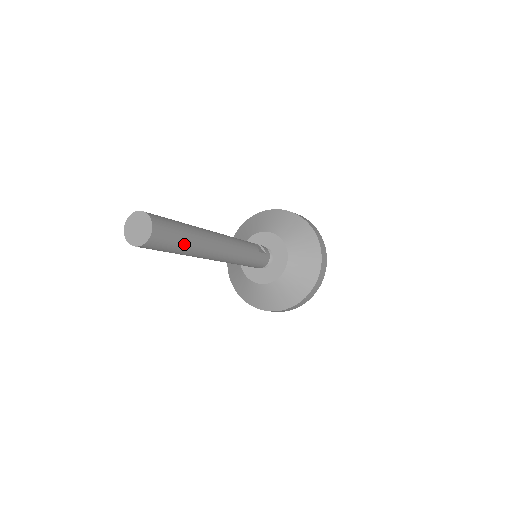
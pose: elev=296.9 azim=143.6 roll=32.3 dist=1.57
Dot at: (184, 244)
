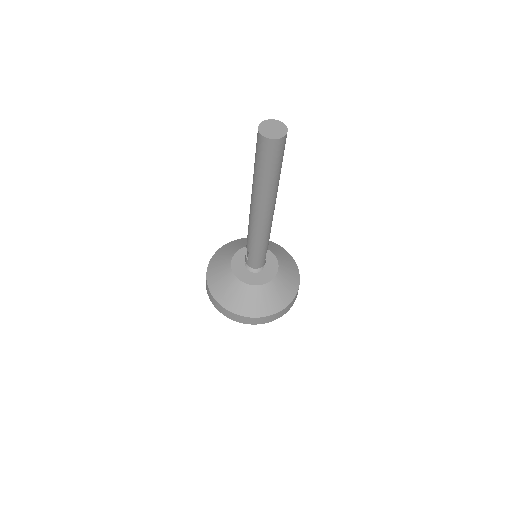
Dot at: (274, 174)
